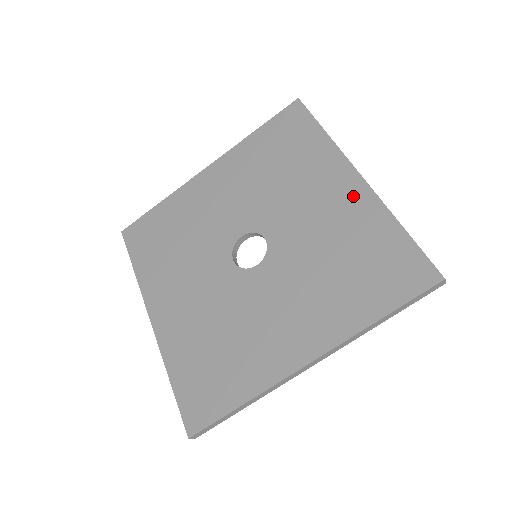
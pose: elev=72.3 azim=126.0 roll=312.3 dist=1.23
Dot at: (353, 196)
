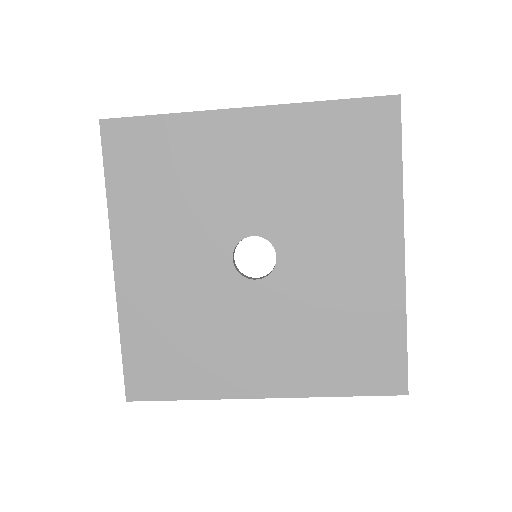
Dot at: (385, 271)
